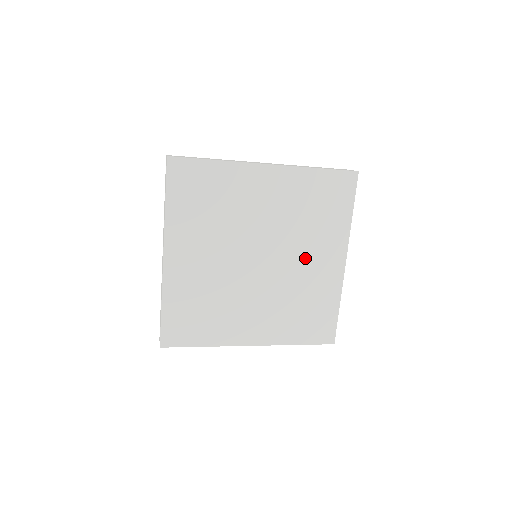
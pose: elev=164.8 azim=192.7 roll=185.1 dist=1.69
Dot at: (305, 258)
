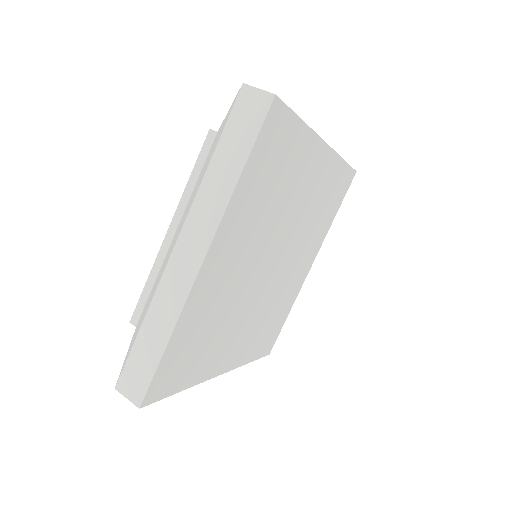
Dot at: (298, 203)
